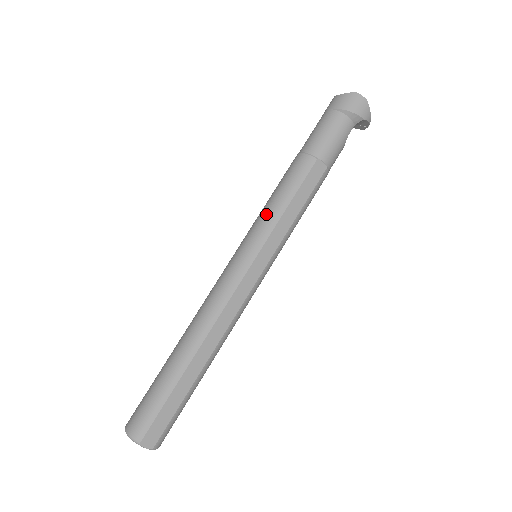
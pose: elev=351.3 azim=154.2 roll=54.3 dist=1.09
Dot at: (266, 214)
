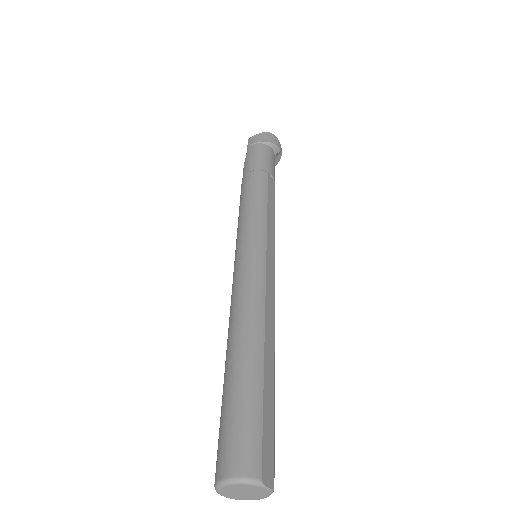
Dot at: (252, 214)
